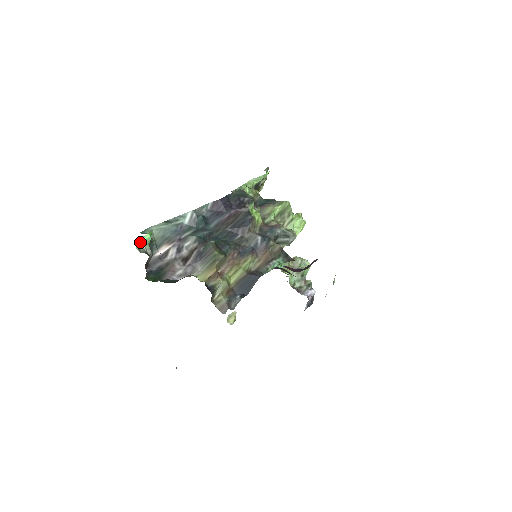
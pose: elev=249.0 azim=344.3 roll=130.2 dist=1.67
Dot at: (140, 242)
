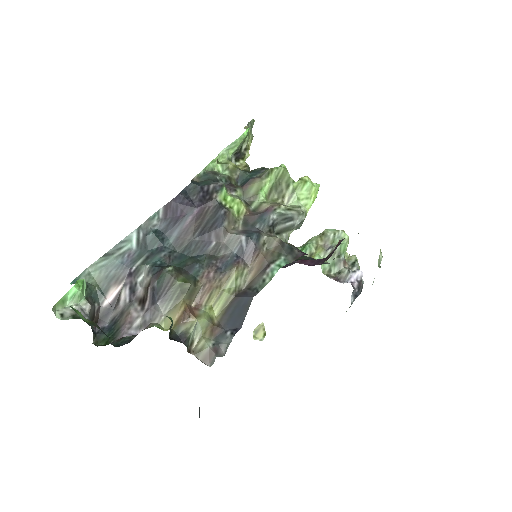
Dot at: (64, 302)
